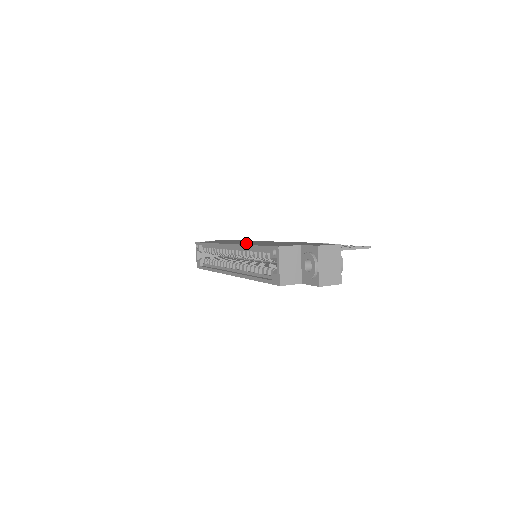
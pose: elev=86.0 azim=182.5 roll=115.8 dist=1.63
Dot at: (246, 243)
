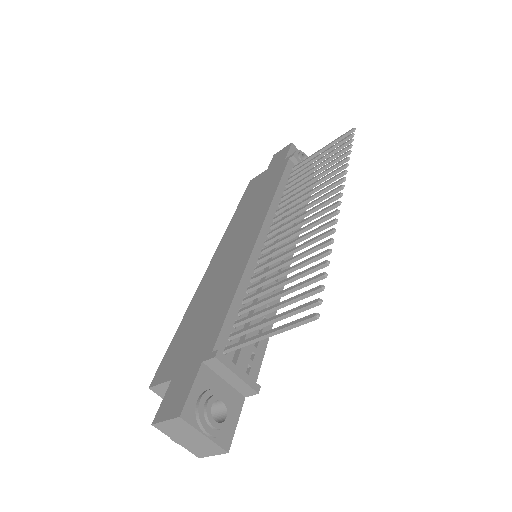
Dot at: (216, 267)
